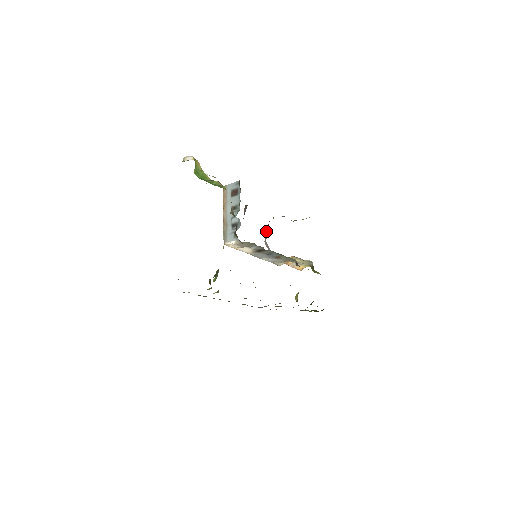
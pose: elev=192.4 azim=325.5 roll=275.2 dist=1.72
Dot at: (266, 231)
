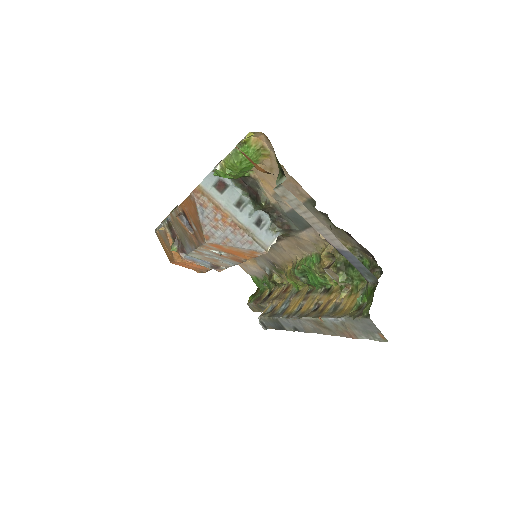
Dot at: (179, 245)
